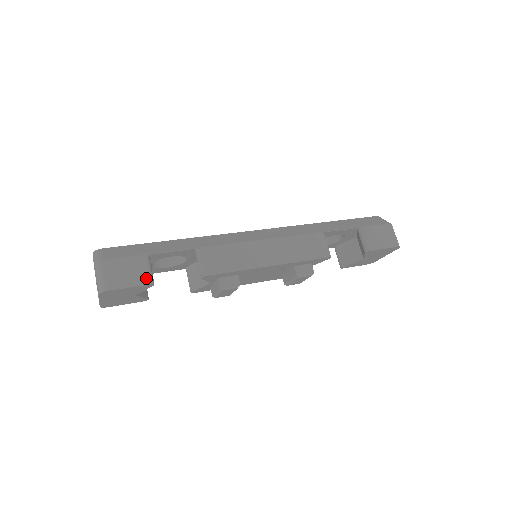
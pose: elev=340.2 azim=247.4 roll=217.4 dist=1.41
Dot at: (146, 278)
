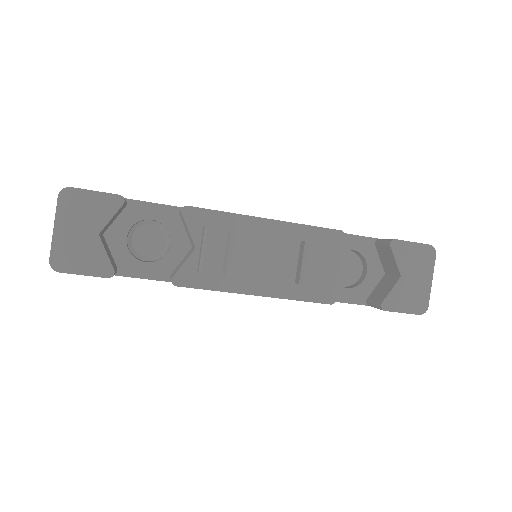
Dot at: (117, 195)
